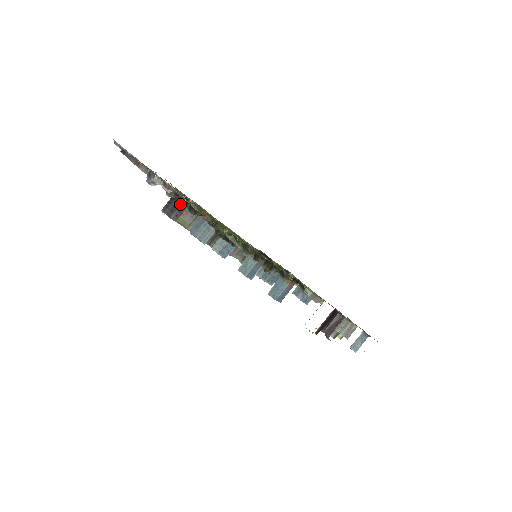
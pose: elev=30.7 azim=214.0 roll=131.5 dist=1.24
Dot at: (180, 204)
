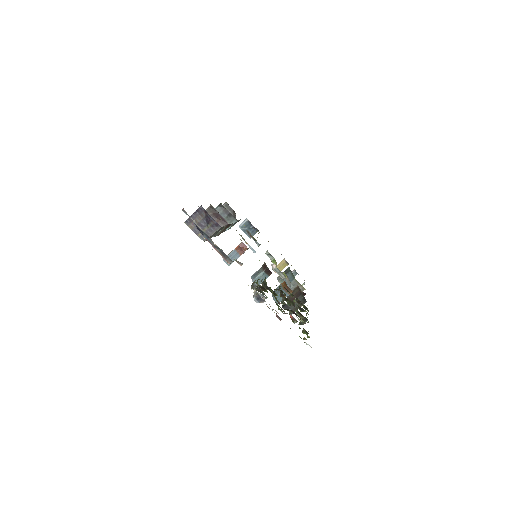
Dot at: (208, 225)
